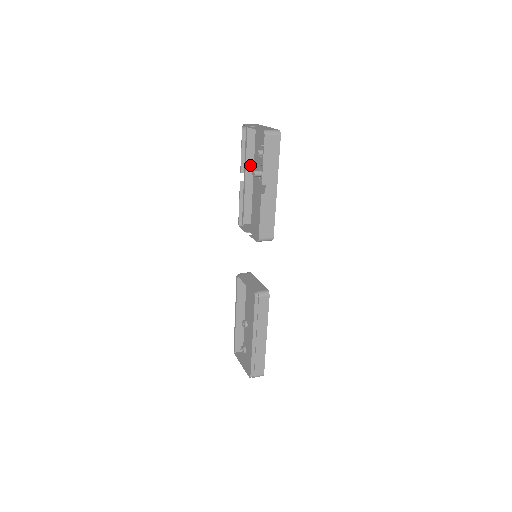
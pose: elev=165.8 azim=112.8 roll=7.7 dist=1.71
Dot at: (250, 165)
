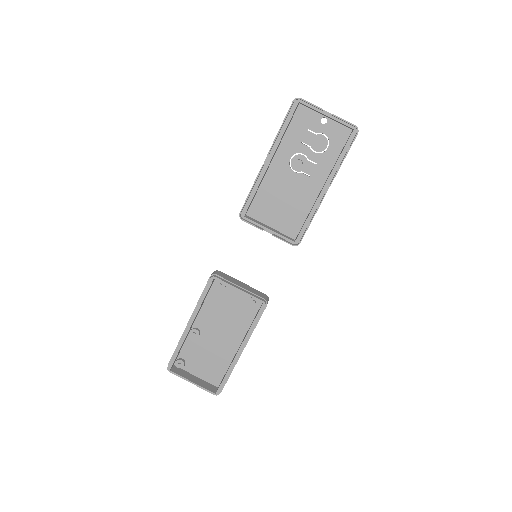
Dot at: (278, 146)
